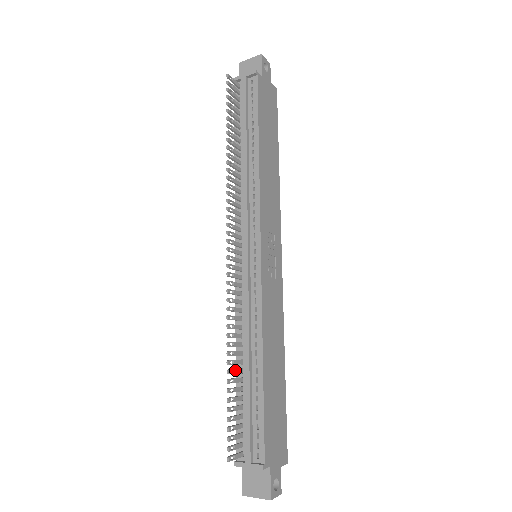
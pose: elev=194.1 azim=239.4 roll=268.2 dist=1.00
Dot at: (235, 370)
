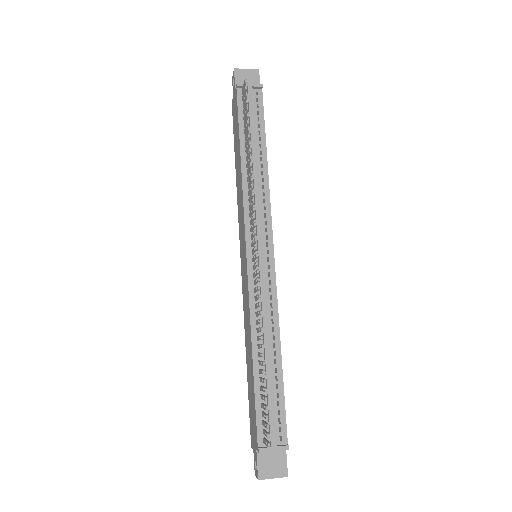
Dot at: occluded
